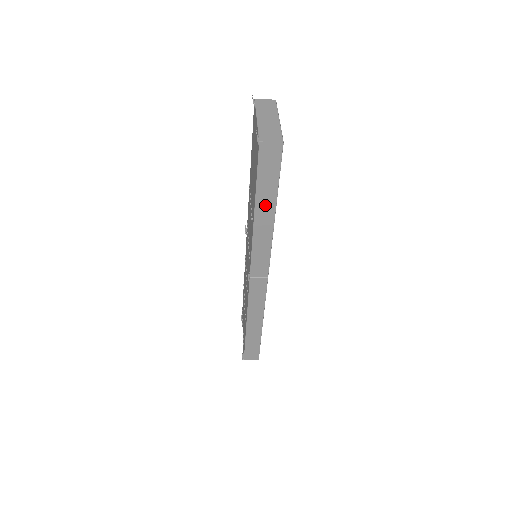
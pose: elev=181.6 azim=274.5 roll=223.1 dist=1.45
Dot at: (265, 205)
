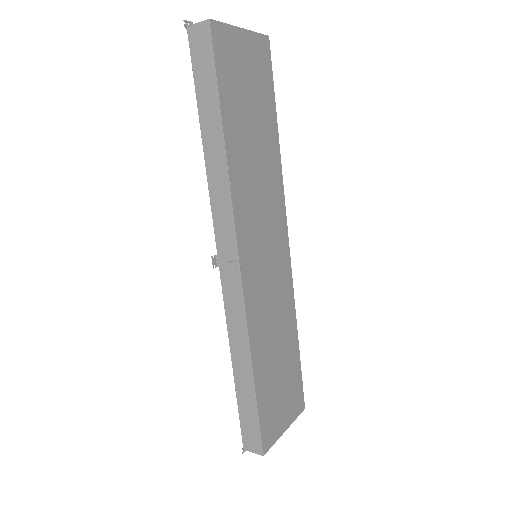
Dot at: (211, 125)
